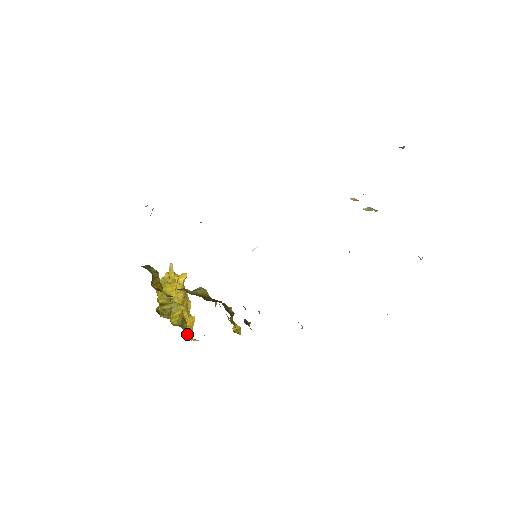
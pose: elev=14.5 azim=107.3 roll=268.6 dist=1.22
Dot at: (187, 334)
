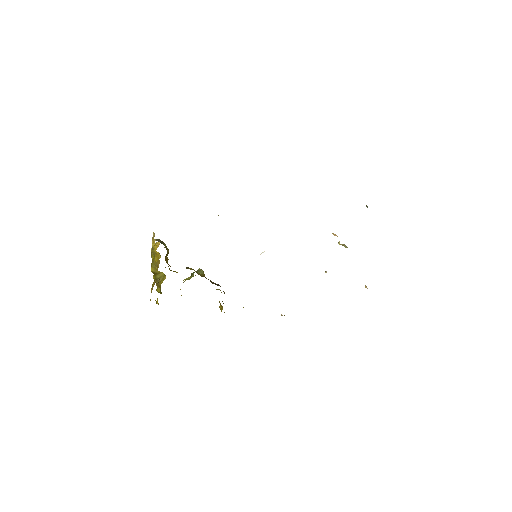
Dot at: (157, 299)
